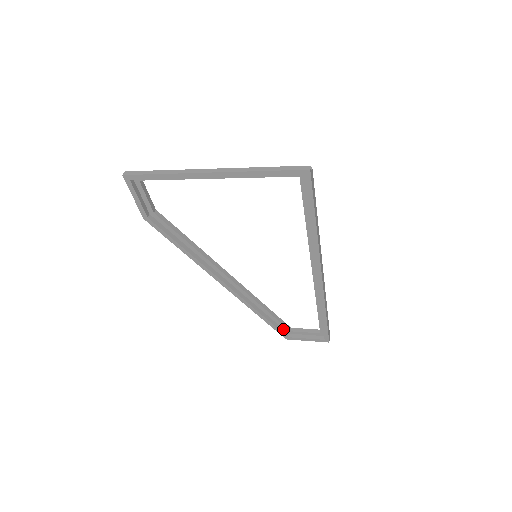
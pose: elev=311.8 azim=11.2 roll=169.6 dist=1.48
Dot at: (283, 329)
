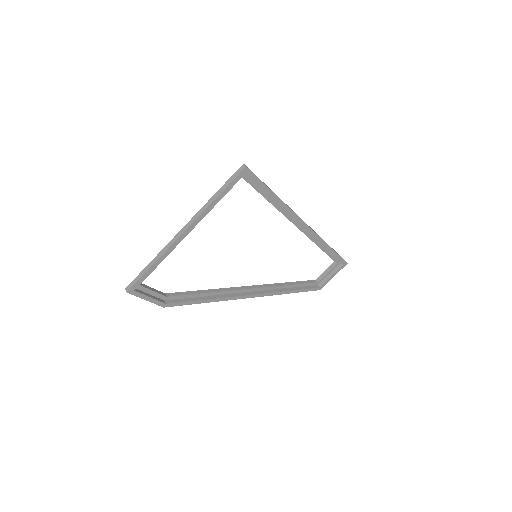
Dot at: (312, 286)
